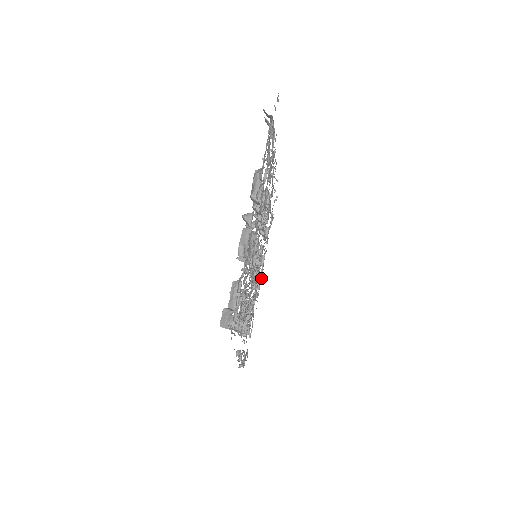
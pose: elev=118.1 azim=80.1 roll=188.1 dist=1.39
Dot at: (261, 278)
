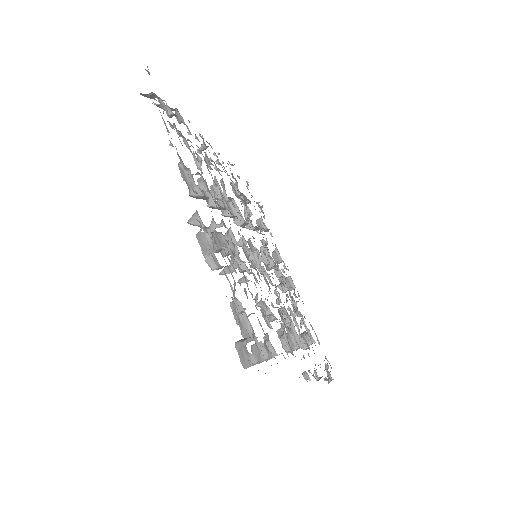
Dot at: occluded
